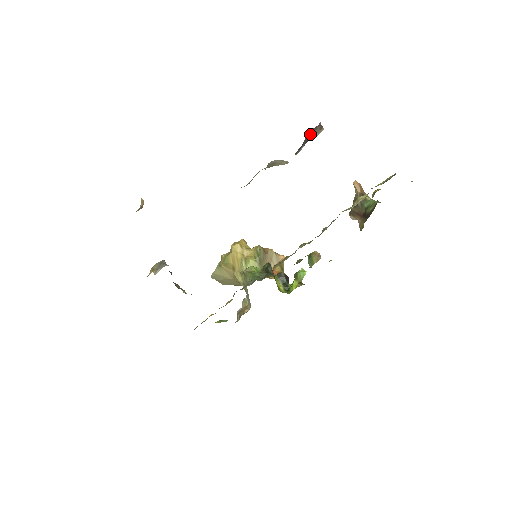
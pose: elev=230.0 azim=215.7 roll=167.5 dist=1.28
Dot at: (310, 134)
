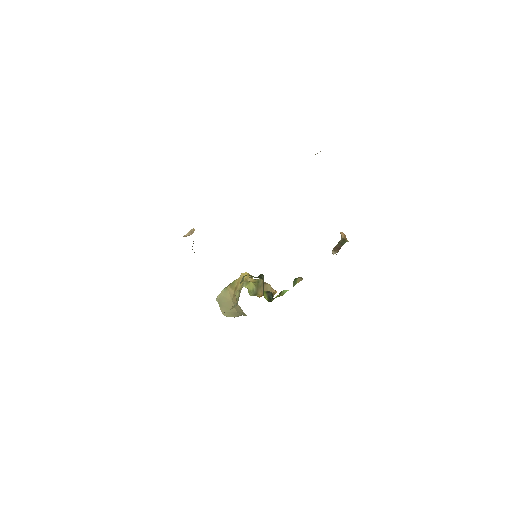
Dot at: occluded
